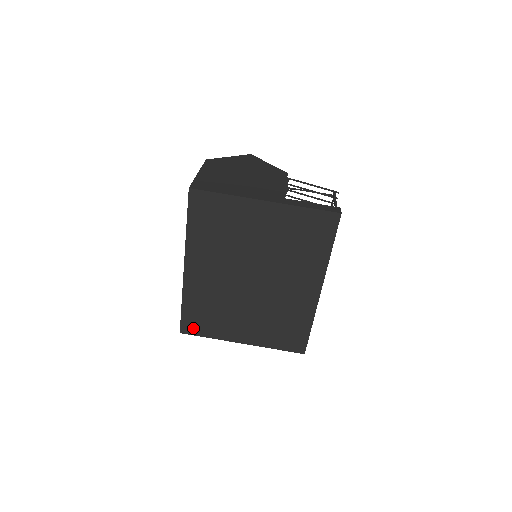
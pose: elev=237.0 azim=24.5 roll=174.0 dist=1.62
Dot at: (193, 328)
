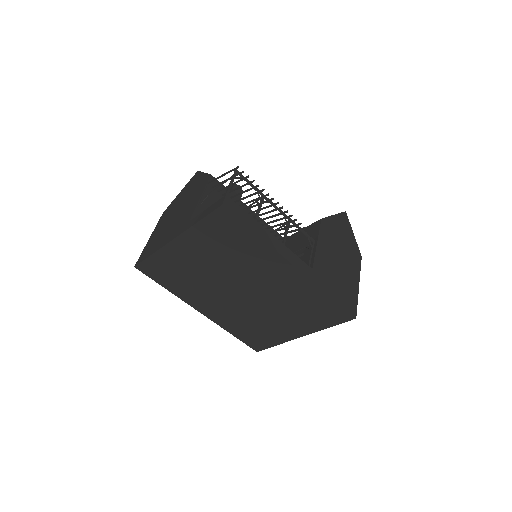
Dot at: (259, 345)
